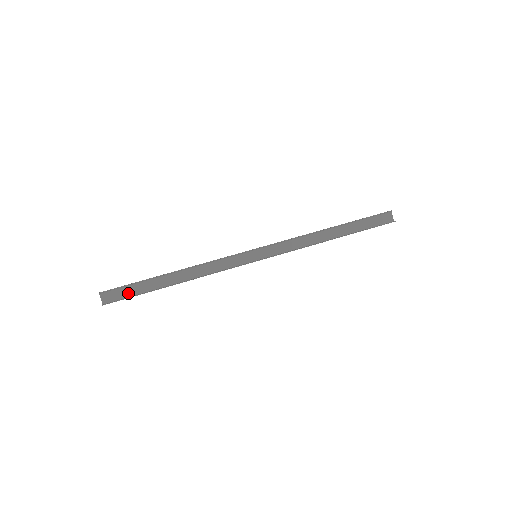
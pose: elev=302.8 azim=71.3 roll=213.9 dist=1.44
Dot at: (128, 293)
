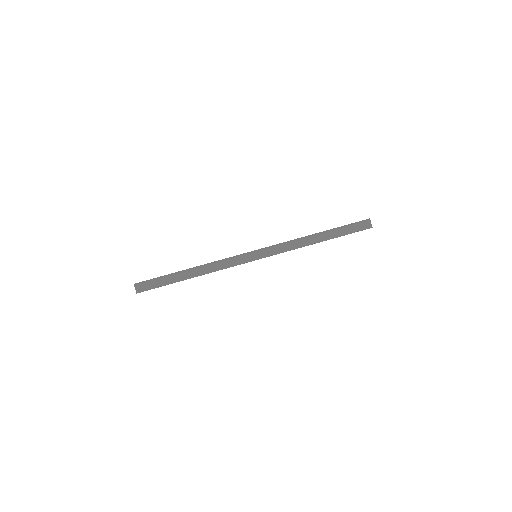
Dot at: (156, 284)
